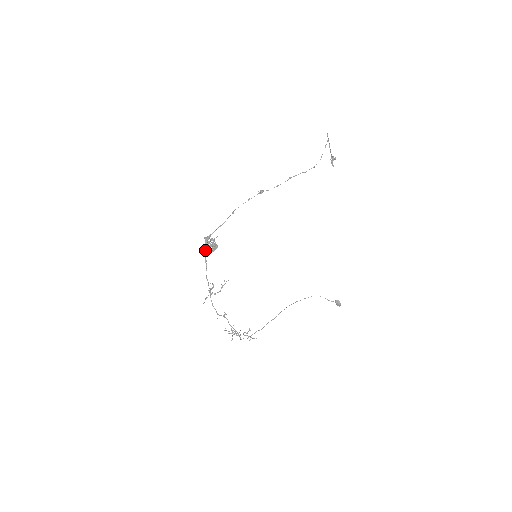
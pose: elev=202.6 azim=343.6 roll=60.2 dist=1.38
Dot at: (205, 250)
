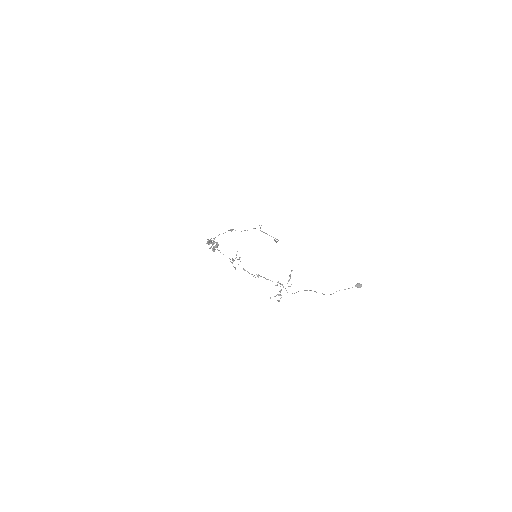
Dot at: (212, 248)
